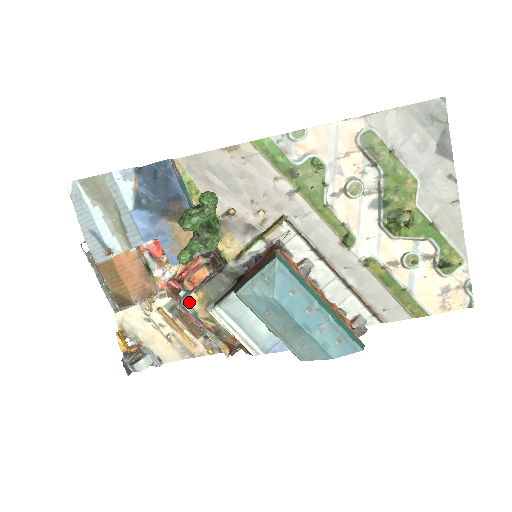
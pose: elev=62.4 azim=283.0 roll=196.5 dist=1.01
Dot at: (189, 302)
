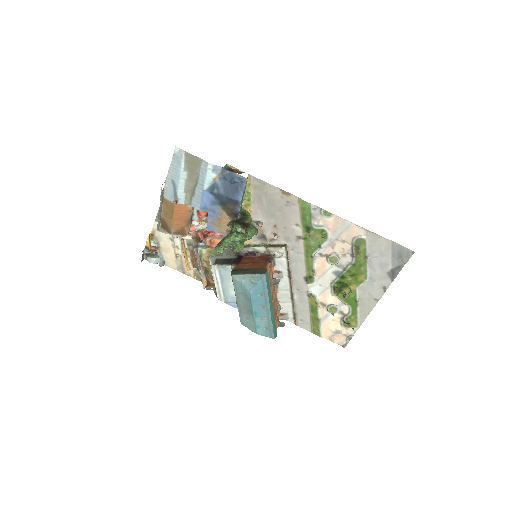
Dot at: occluded
